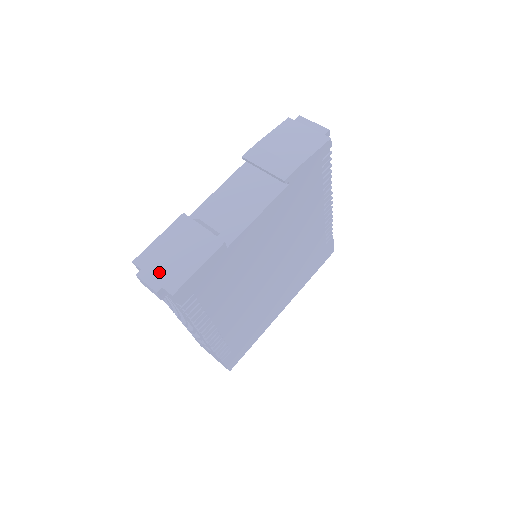
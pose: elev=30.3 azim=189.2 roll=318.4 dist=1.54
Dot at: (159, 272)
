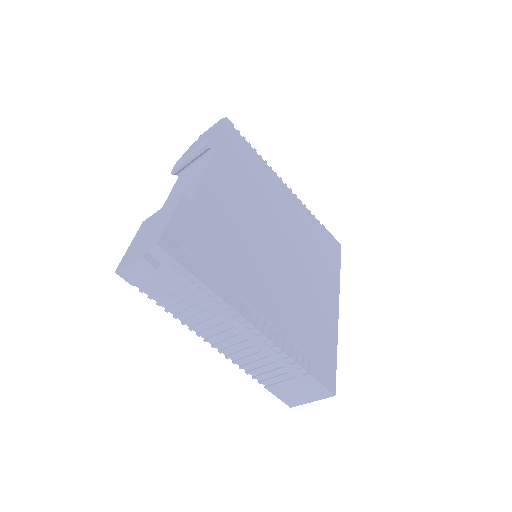
Dot at: (139, 251)
